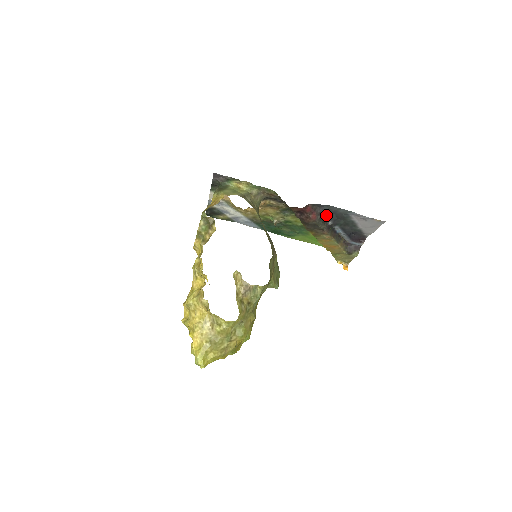
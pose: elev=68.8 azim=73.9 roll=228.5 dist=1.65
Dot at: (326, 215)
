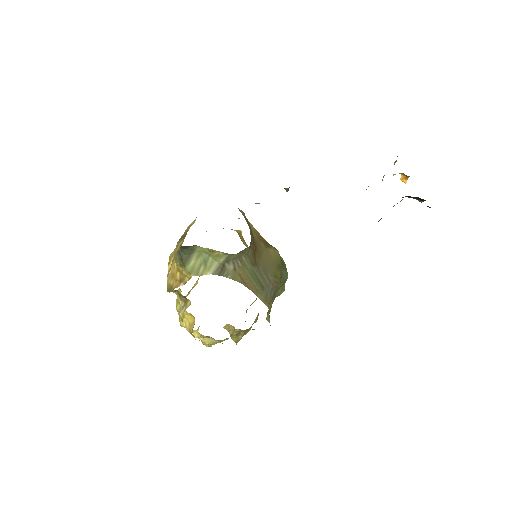
Dot at: occluded
